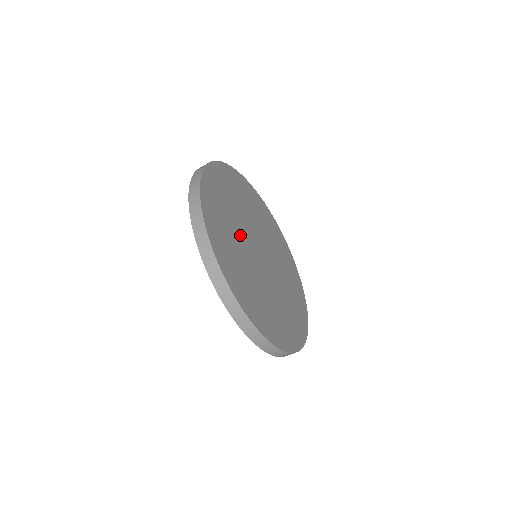
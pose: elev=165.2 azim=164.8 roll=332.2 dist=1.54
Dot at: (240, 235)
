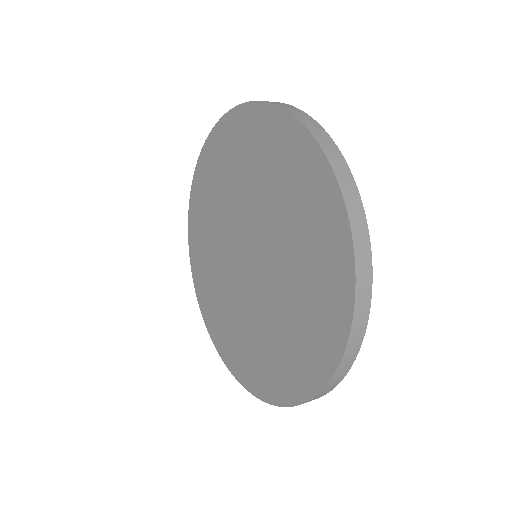
Dot at: occluded
